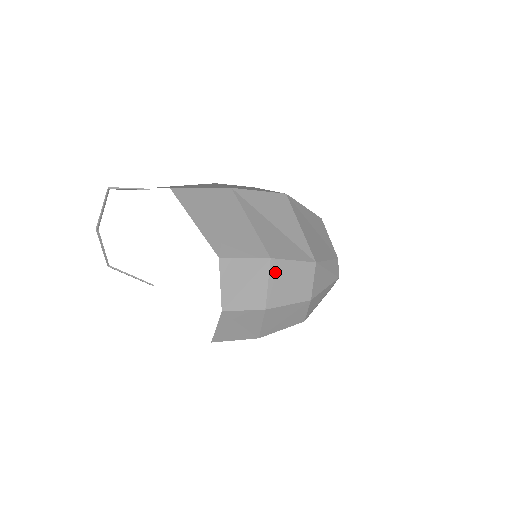
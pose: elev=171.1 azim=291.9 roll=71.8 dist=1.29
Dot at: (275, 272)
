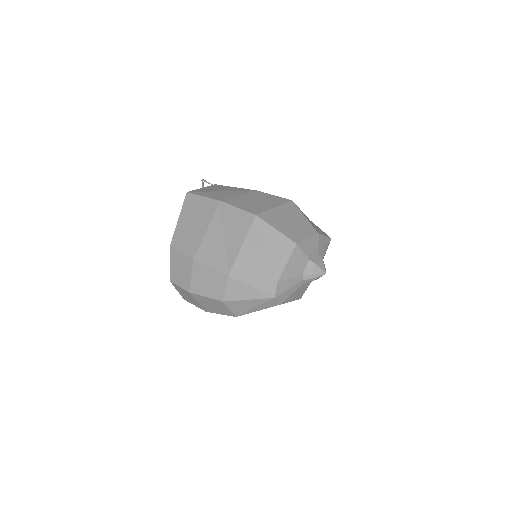
Dot at: (197, 270)
